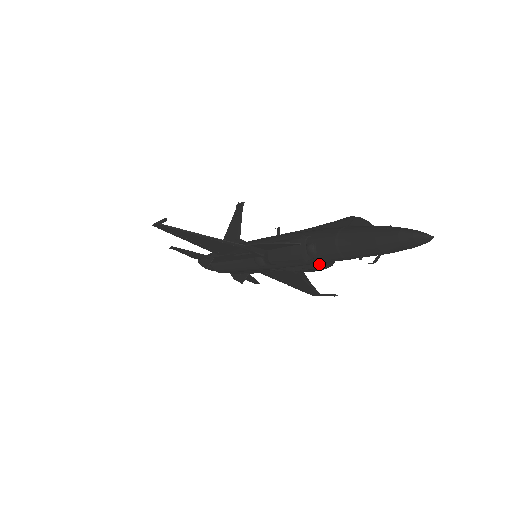
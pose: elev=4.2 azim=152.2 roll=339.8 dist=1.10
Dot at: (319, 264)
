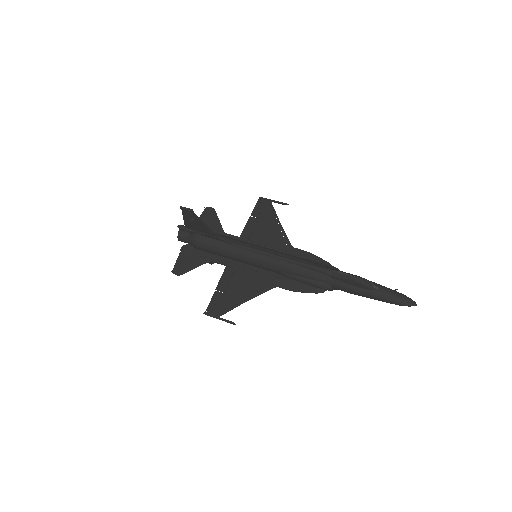
Dot at: occluded
